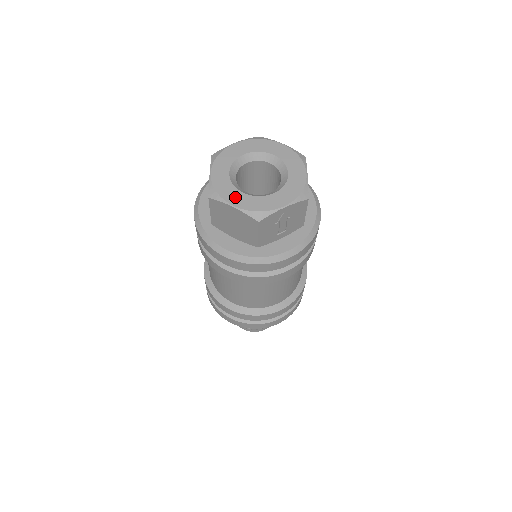
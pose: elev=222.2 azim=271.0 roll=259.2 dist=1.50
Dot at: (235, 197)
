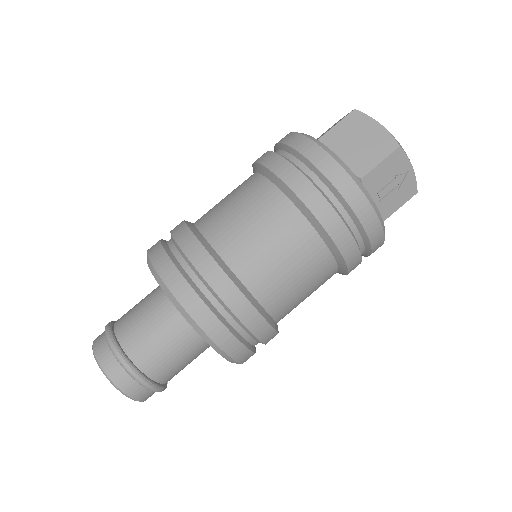
Dot at: occluded
